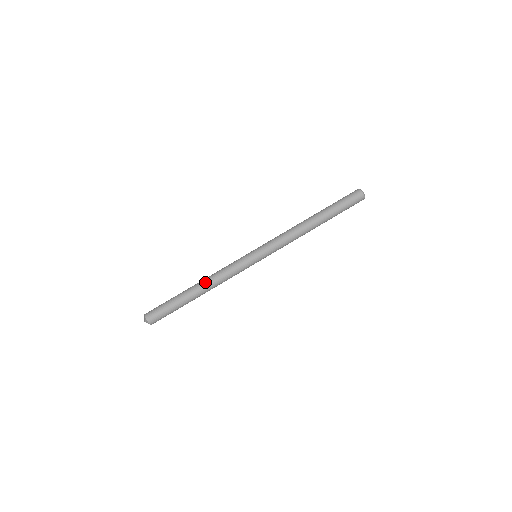
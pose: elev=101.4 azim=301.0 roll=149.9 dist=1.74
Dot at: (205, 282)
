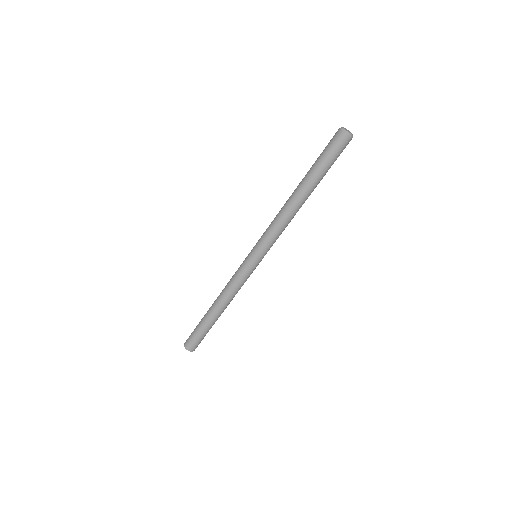
Dot at: (226, 306)
